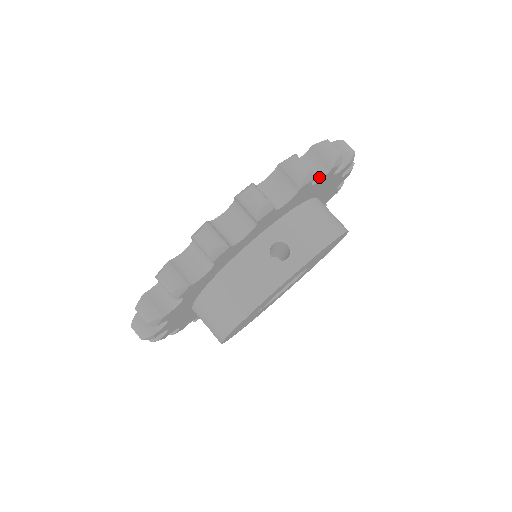
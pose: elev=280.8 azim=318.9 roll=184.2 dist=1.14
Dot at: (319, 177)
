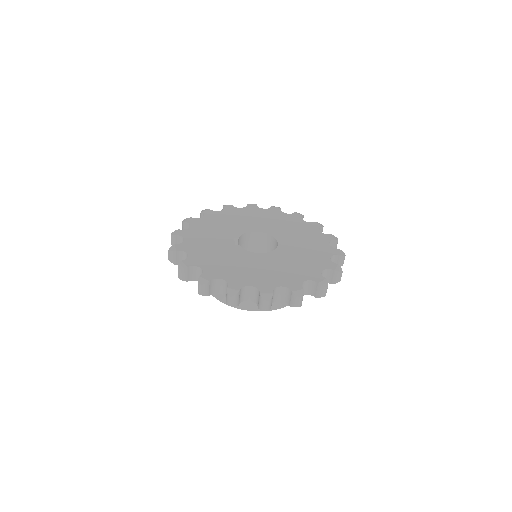
Dot at: (307, 293)
